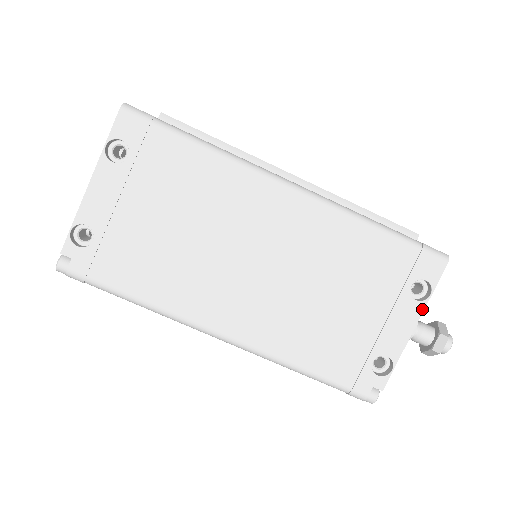
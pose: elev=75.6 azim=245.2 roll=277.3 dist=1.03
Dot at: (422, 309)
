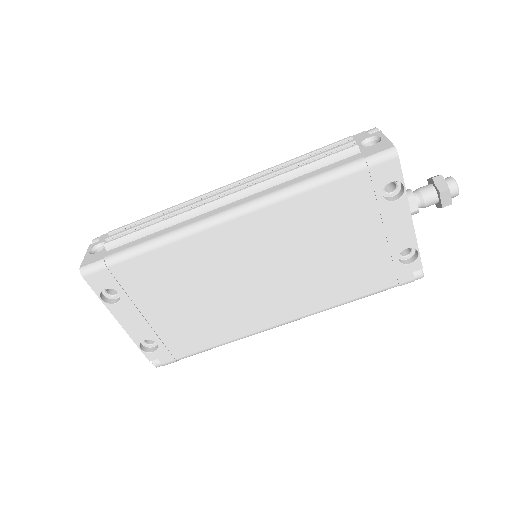
Dot at: (406, 202)
